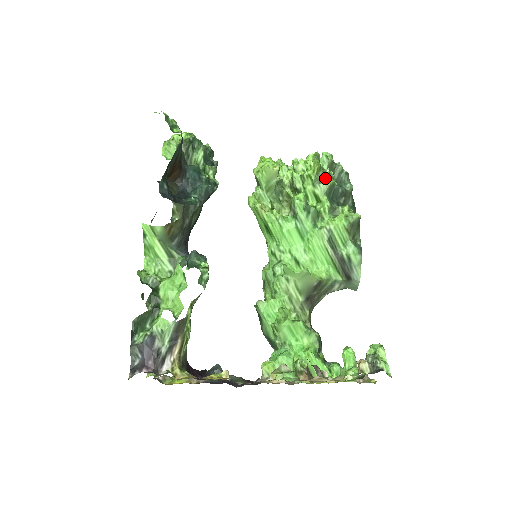
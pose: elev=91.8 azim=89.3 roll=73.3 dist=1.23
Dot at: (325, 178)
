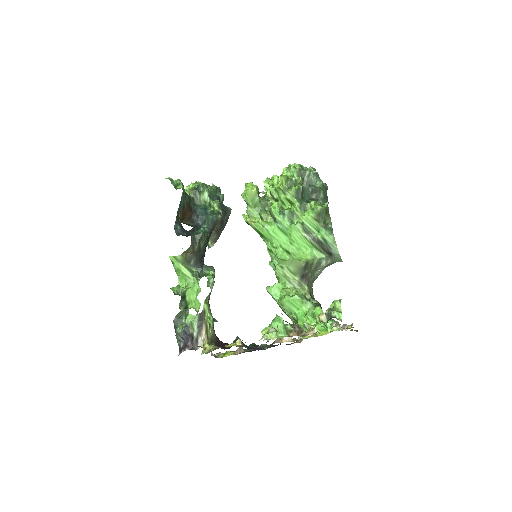
Dot at: (293, 185)
